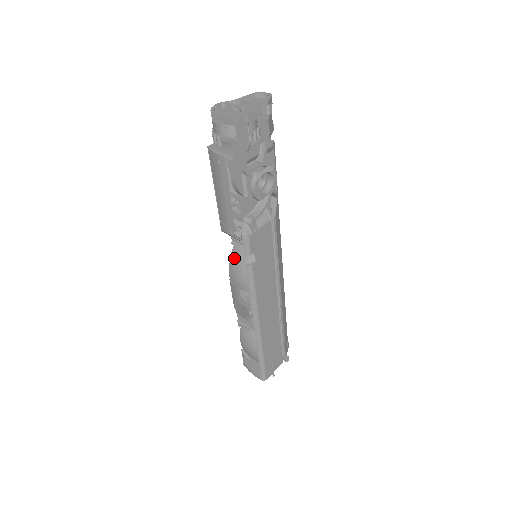
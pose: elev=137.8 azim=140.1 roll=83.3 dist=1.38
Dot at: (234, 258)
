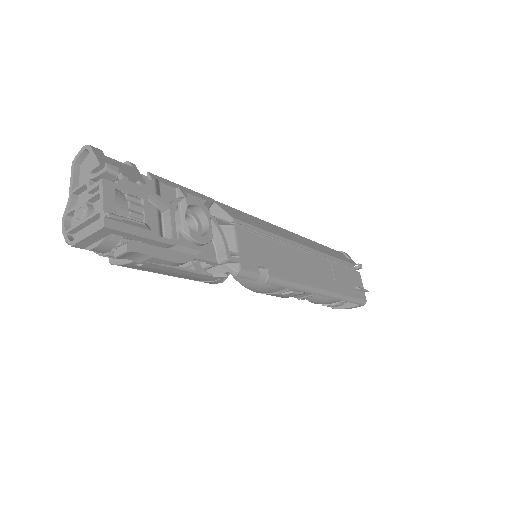
Dot at: (244, 282)
